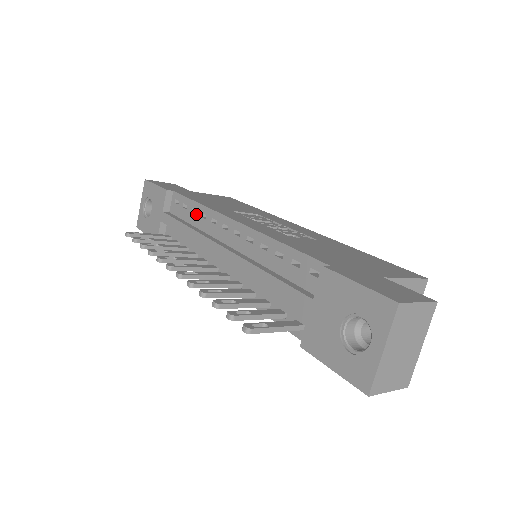
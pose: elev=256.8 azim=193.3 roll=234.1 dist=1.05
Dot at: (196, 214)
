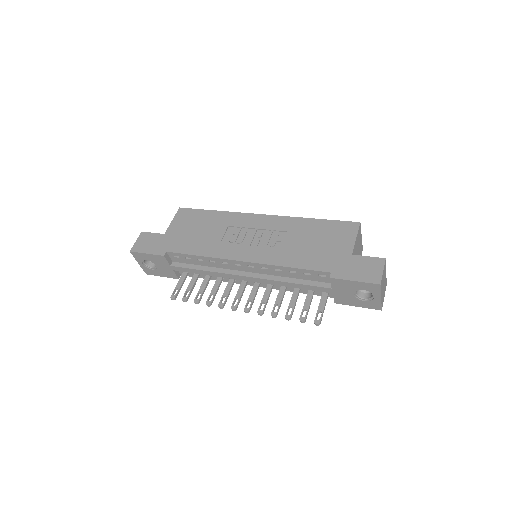
Dot at: (204, 261)
